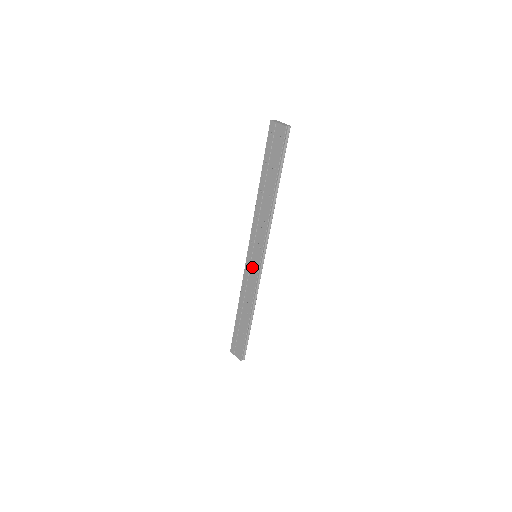
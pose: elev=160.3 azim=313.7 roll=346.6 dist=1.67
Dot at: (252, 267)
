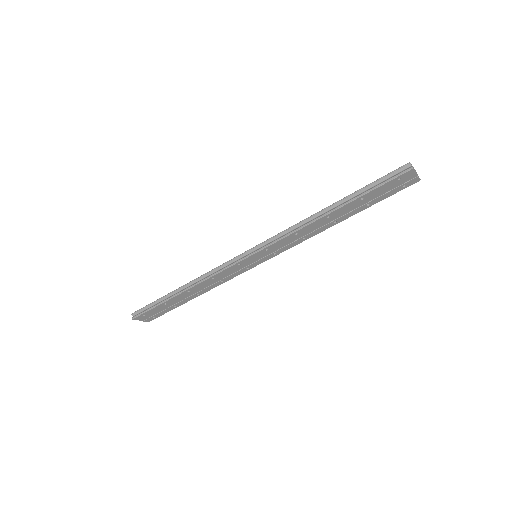
Dot at: (245, 266)
